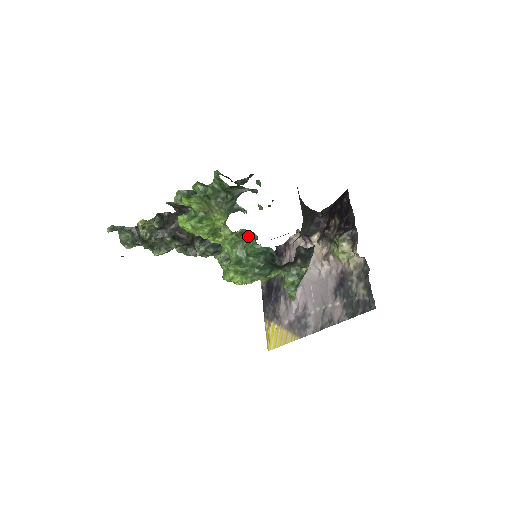
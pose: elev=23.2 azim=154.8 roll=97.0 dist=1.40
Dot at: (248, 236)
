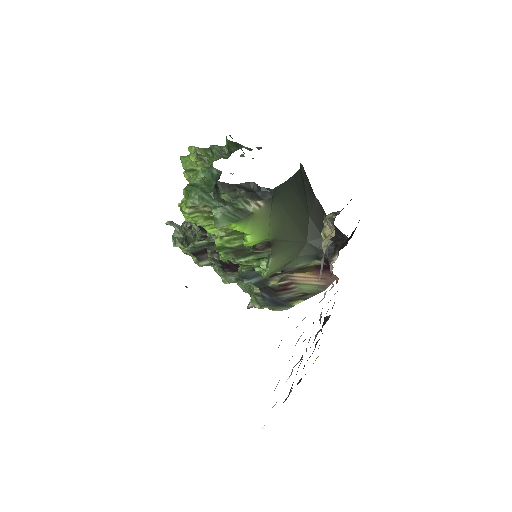
Dot at: (208, 160)
